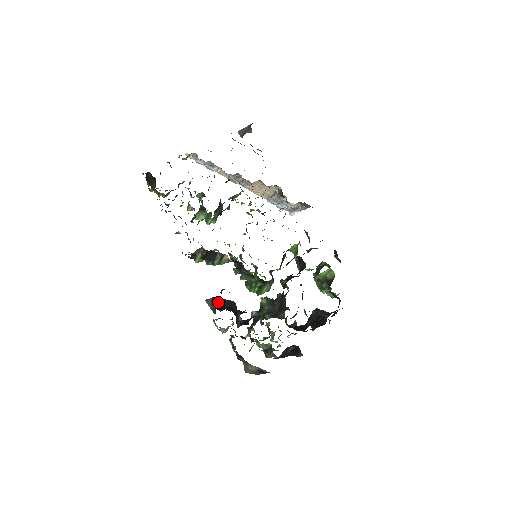
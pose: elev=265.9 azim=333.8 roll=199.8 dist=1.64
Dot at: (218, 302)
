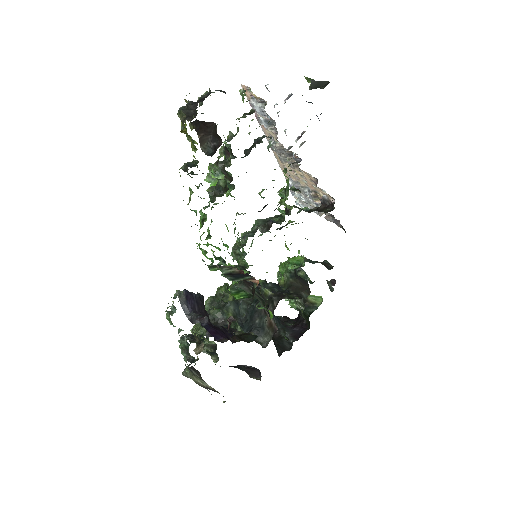
Dot at: (193, 301)
